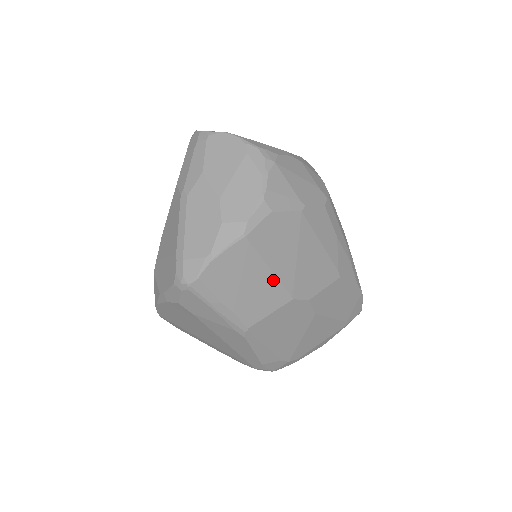
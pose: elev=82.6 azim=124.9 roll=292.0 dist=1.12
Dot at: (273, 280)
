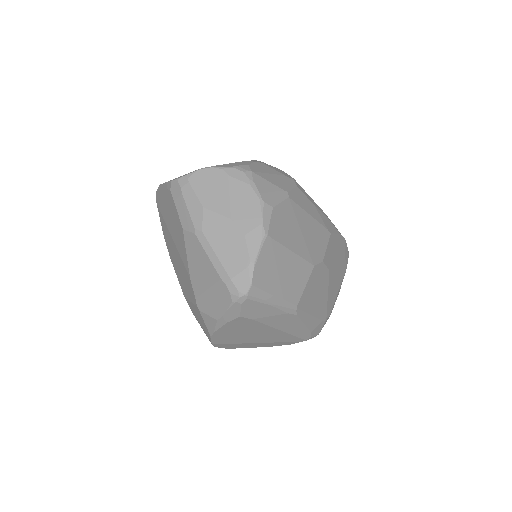
Dot at: (297, 259)
